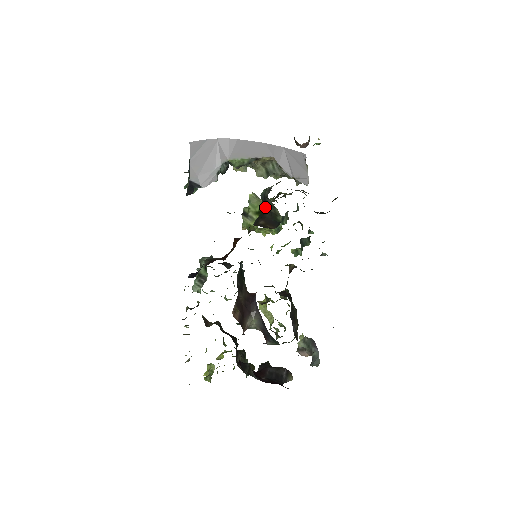
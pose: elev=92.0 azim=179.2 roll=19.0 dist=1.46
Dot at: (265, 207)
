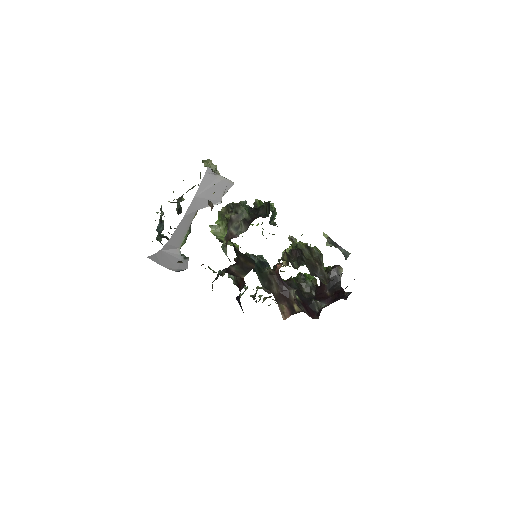
Dot at: occluded
